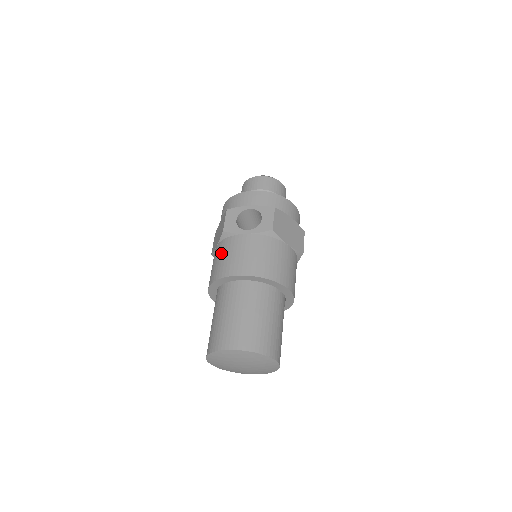
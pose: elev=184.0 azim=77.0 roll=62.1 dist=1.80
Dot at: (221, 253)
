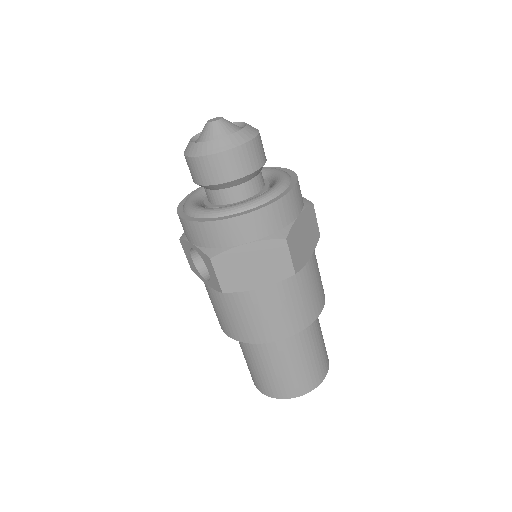
Dot at: occluded
